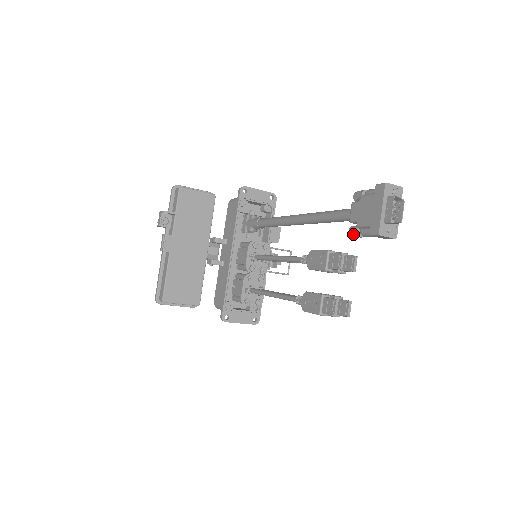
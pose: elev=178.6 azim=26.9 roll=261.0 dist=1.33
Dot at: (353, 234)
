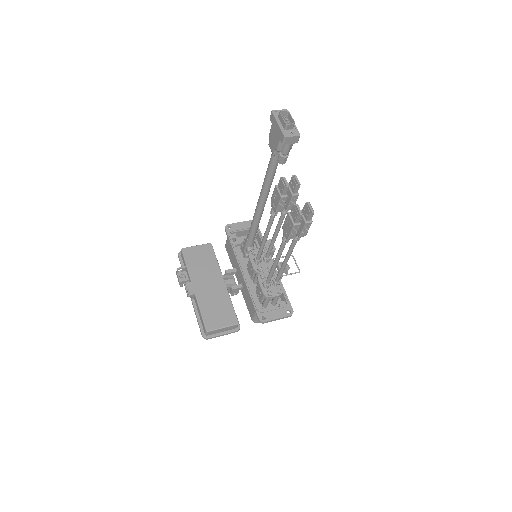
Dot at: (280, 160)
